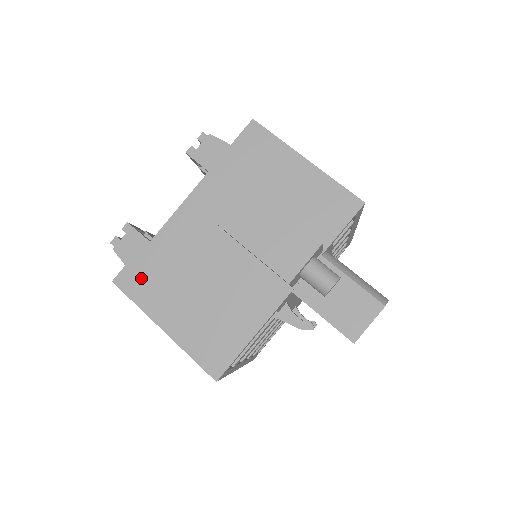
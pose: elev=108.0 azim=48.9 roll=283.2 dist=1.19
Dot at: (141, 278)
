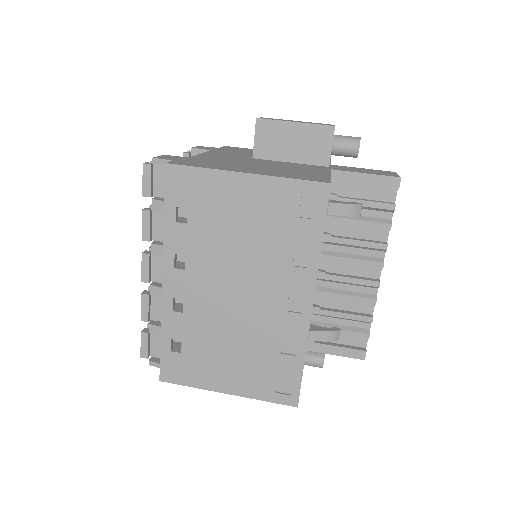
Dot at: (196, 163)
